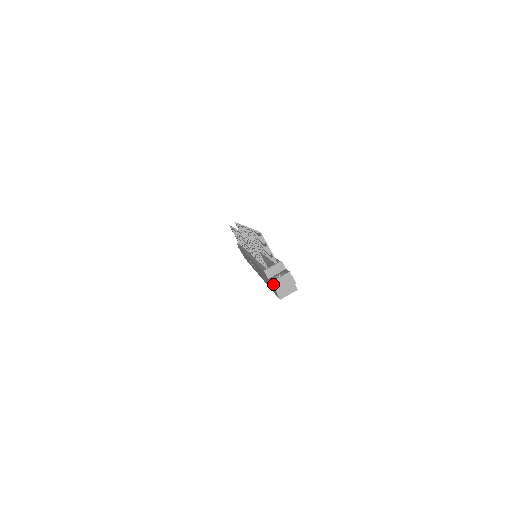
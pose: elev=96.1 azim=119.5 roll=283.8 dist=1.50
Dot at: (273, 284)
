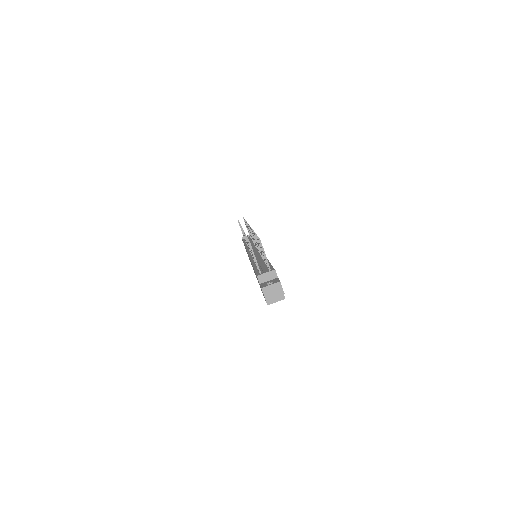
Dot at: (263, 290)
